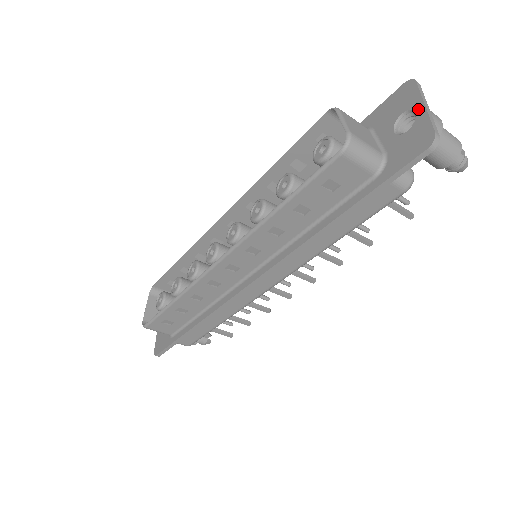
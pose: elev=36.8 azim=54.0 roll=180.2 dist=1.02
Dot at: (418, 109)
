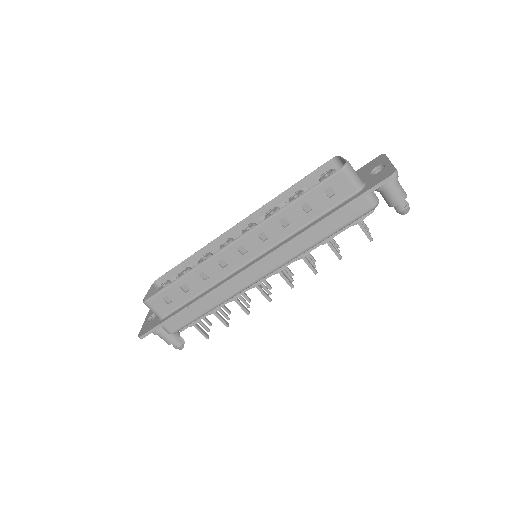
Dot at: (386, 163)
